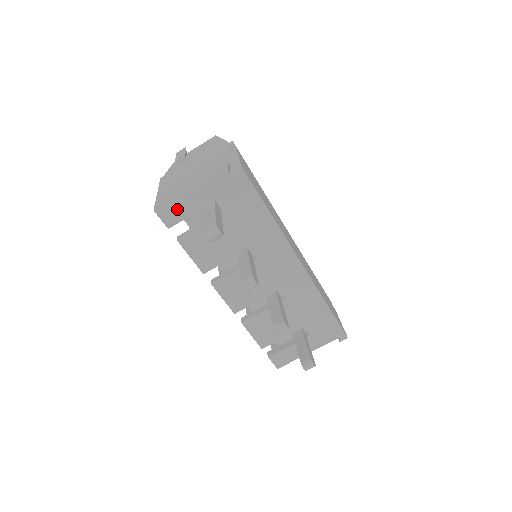
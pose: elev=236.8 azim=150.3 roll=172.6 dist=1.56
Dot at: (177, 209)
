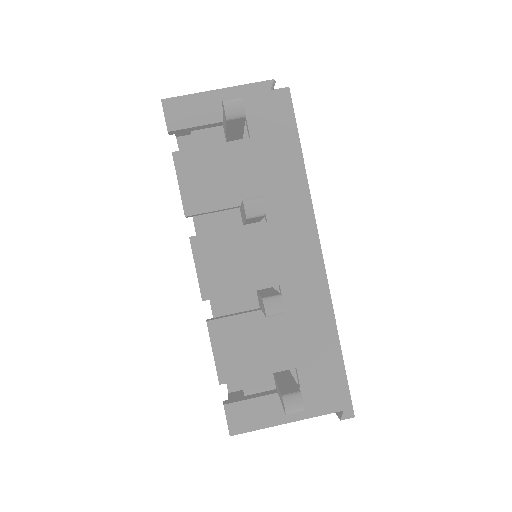
Dot at: (191, 110)
